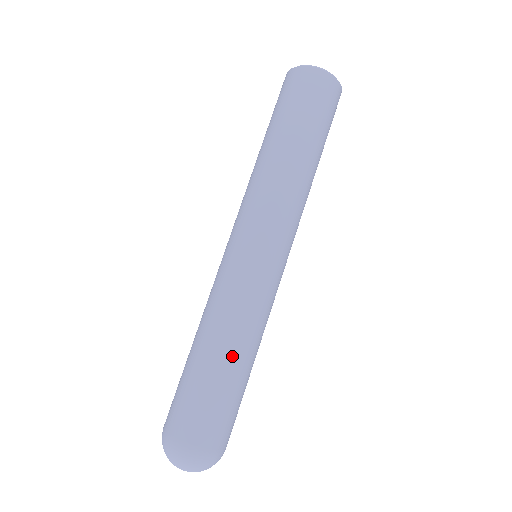
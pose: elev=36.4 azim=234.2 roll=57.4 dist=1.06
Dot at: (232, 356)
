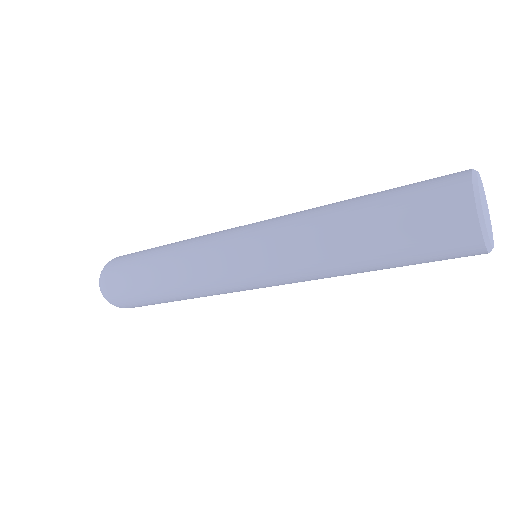
Dot at: occluded
